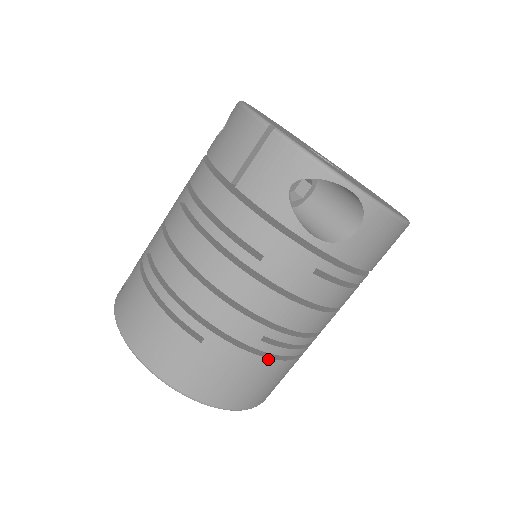
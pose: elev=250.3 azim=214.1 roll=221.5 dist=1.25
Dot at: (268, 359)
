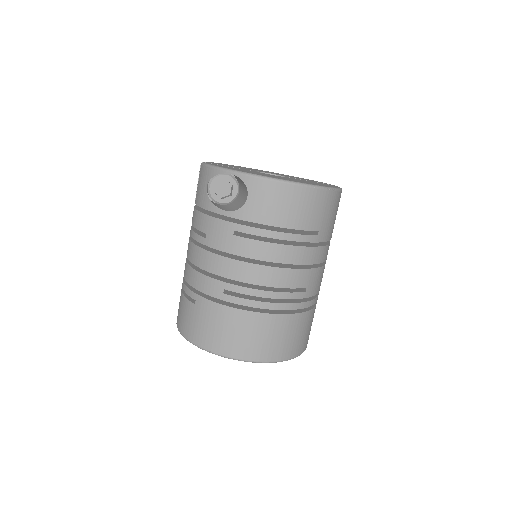
Dot at: (237, 309)
